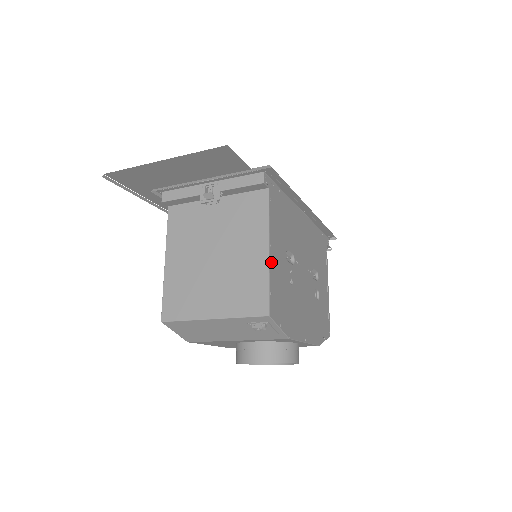
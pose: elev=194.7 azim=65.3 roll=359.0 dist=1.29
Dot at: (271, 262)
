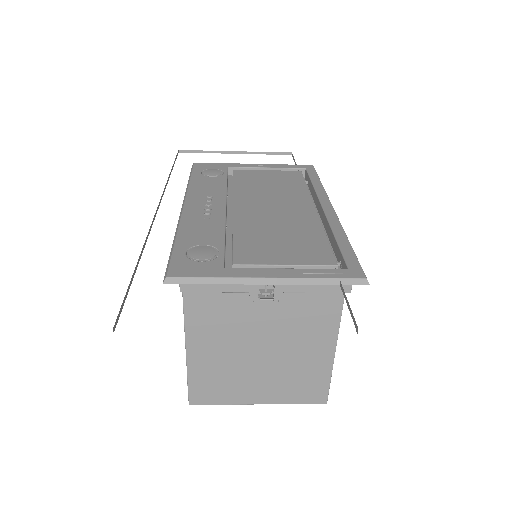
Dot at: (333, 355)
